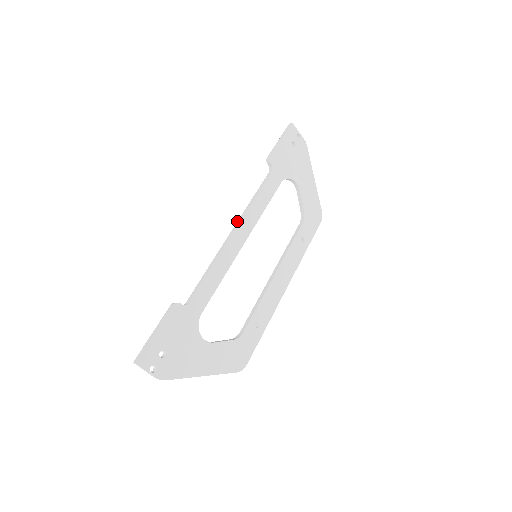
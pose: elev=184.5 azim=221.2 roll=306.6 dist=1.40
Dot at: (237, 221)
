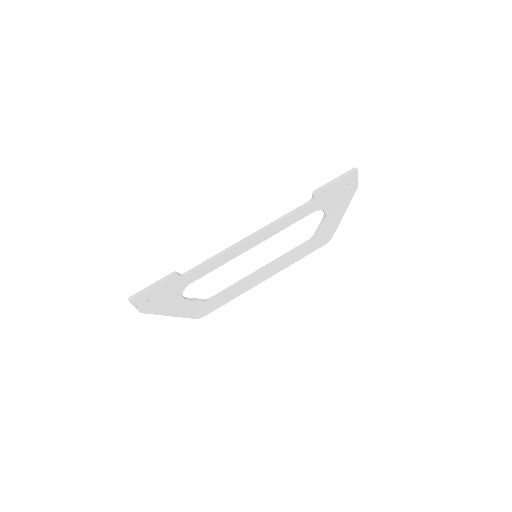
Dot at: occluded
